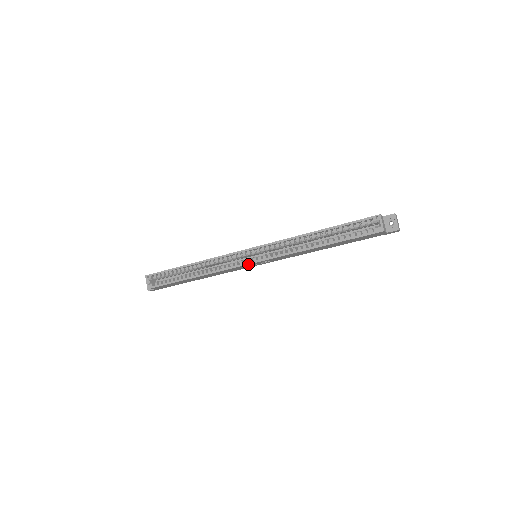
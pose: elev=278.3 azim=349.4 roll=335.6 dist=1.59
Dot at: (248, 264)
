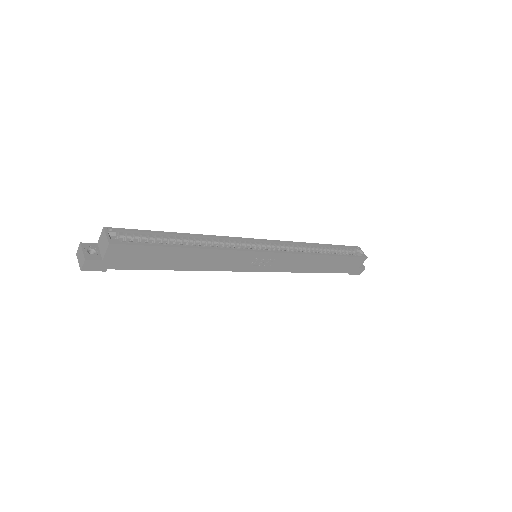
Dot at: (263, 251)
